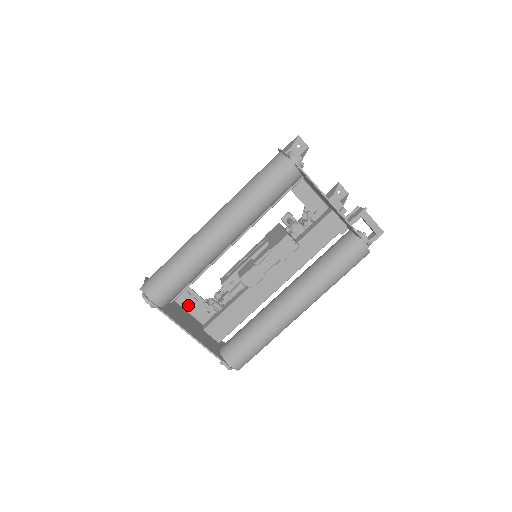
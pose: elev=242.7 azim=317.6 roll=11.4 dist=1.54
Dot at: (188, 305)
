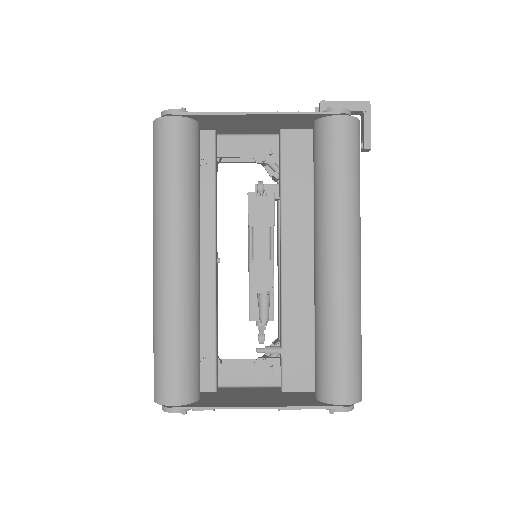
Dot at: (242, 379)
